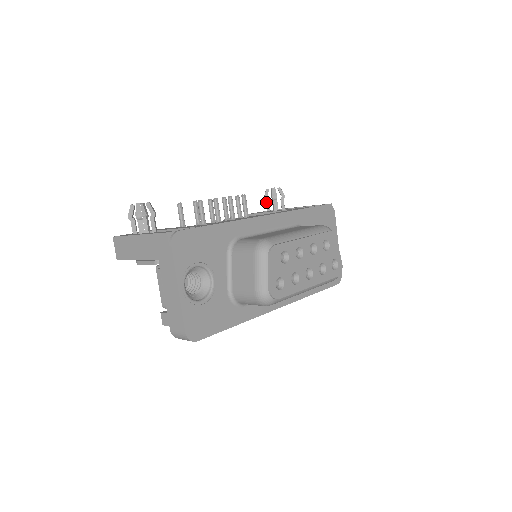
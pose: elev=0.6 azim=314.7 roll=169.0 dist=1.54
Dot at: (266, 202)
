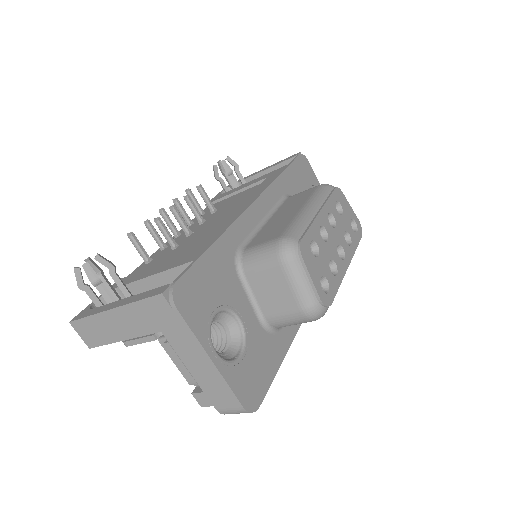
Dot at: (220, 181)
